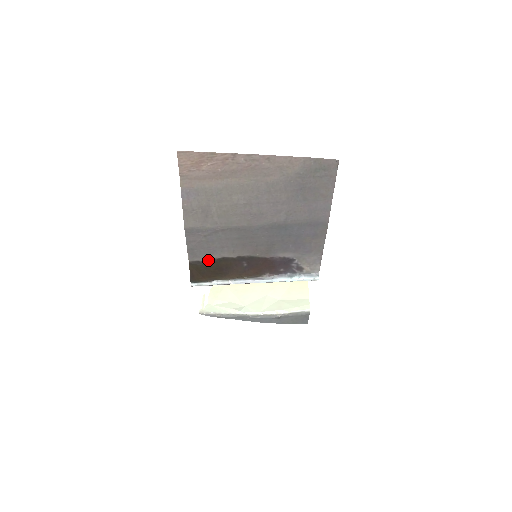
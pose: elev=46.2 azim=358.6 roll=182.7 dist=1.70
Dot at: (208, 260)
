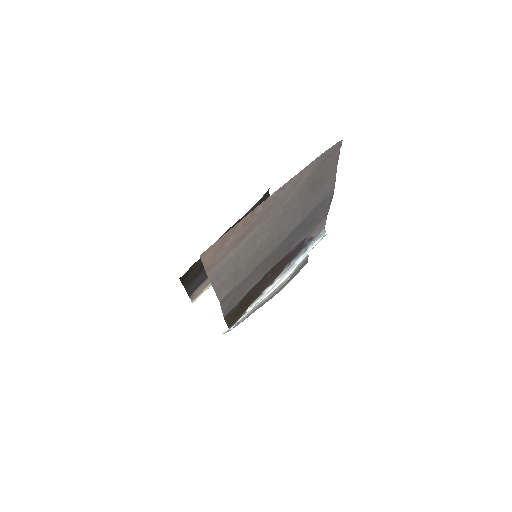
Dot at: (239, 301)
